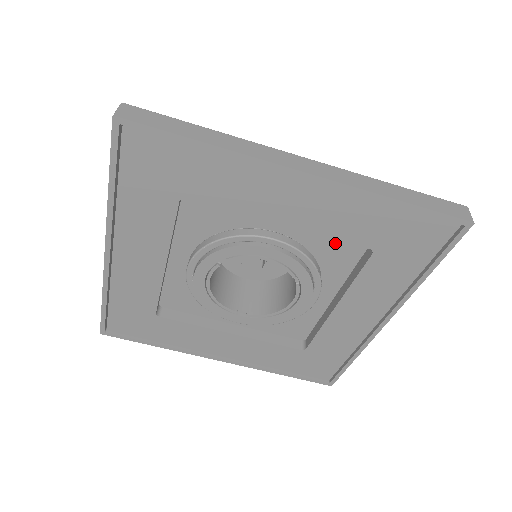
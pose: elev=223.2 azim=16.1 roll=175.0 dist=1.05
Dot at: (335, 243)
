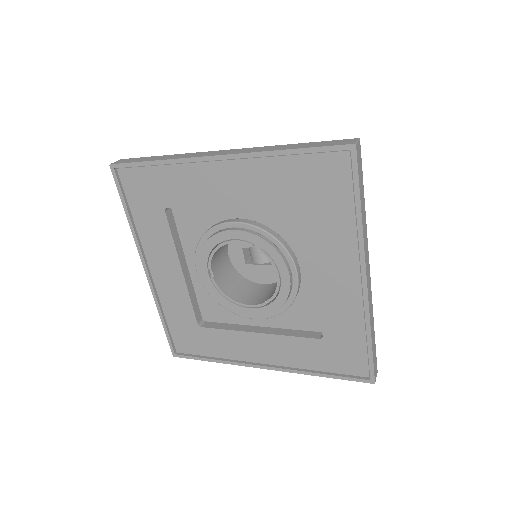
Dot at: (311, 311)
